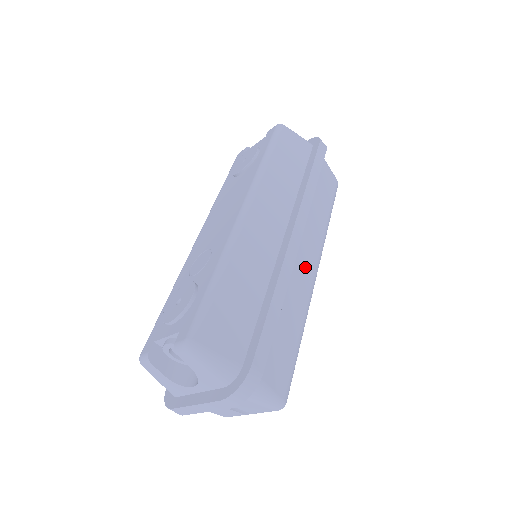
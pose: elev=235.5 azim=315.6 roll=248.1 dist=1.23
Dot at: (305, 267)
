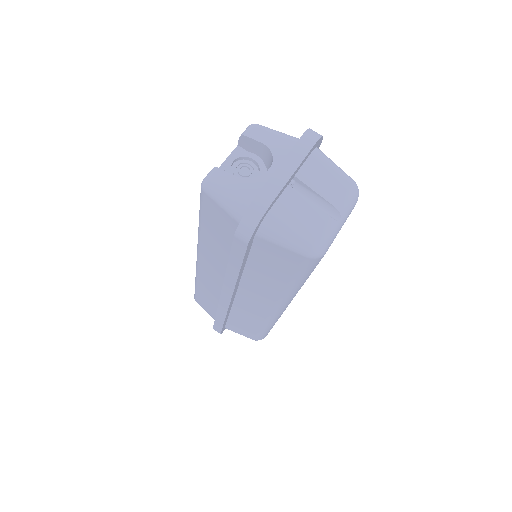
Dot at: occluded
